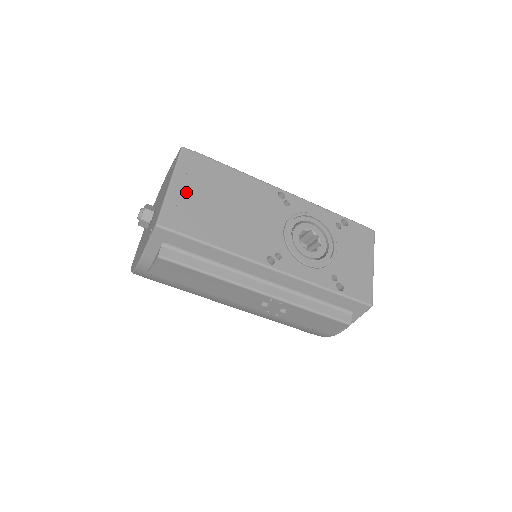
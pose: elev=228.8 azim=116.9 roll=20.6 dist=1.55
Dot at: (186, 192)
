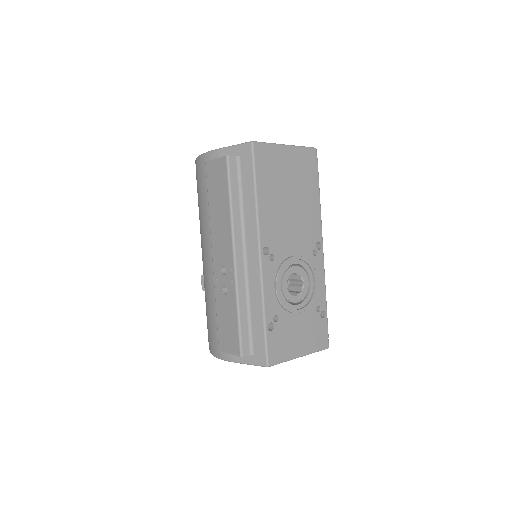
Dot at: (286, 160)
